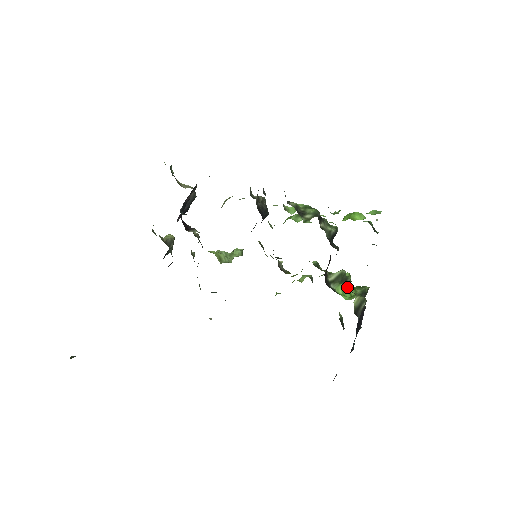
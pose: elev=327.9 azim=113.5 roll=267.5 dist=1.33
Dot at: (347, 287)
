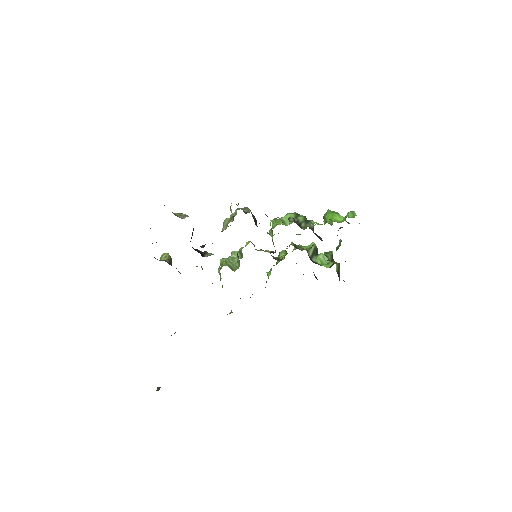
Dot at: (322, 257)
